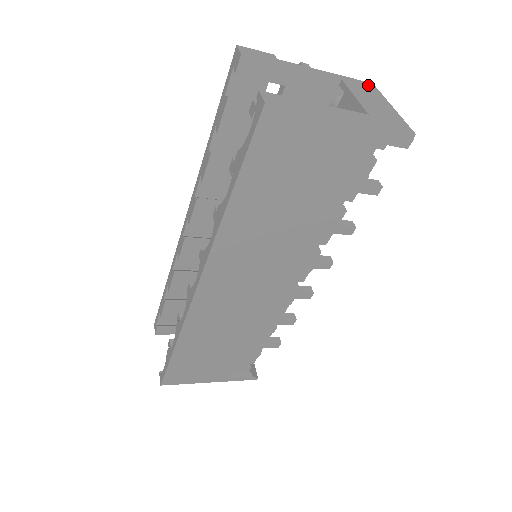
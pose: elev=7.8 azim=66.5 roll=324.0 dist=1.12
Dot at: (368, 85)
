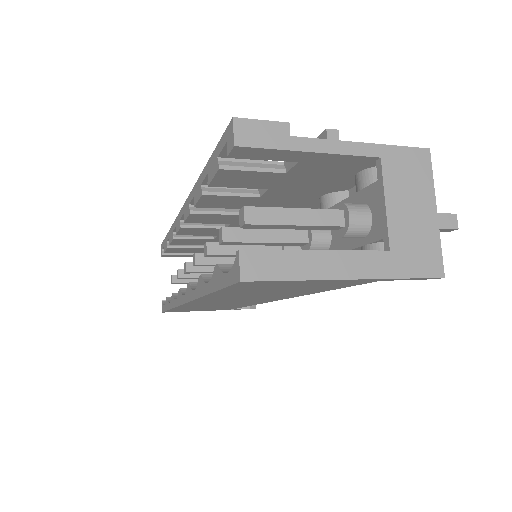
Dot at: (419, 158)
